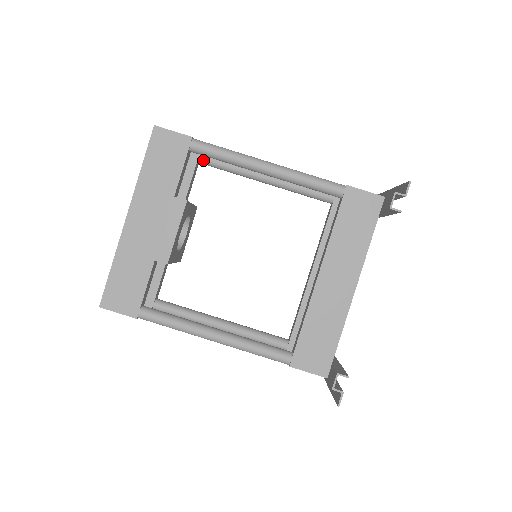
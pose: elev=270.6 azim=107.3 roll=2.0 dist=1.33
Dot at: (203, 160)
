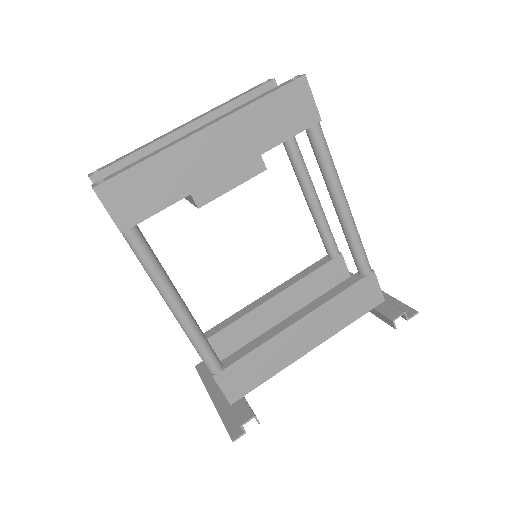
Dot at: occluded
